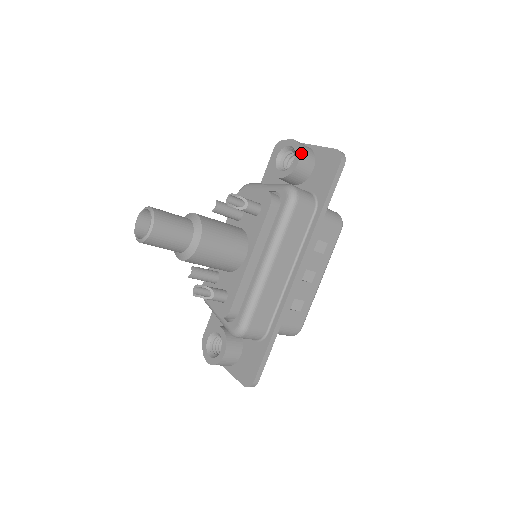
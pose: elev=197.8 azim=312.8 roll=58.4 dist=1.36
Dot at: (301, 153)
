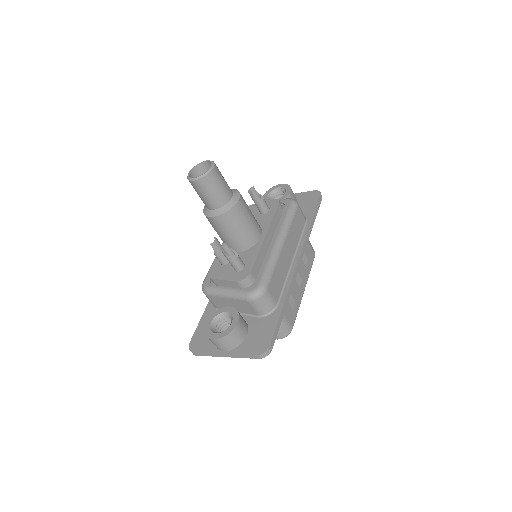
Dot at: occluded
